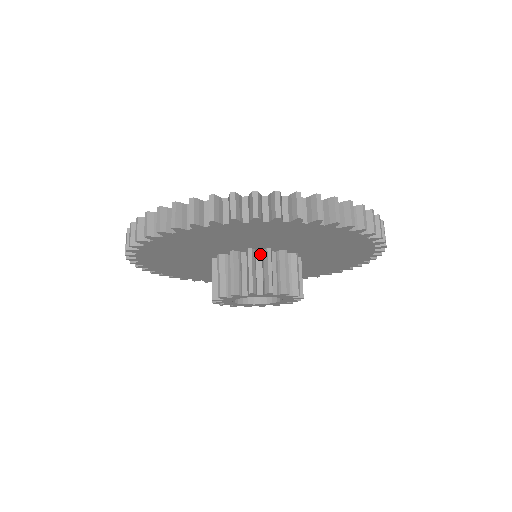
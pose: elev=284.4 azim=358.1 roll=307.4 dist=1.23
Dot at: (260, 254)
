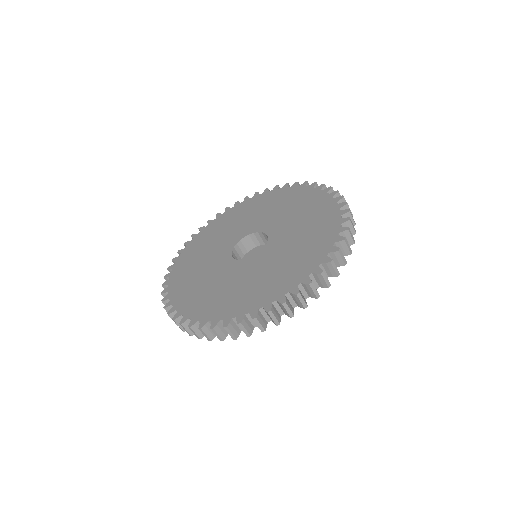
Dot at: occluded
